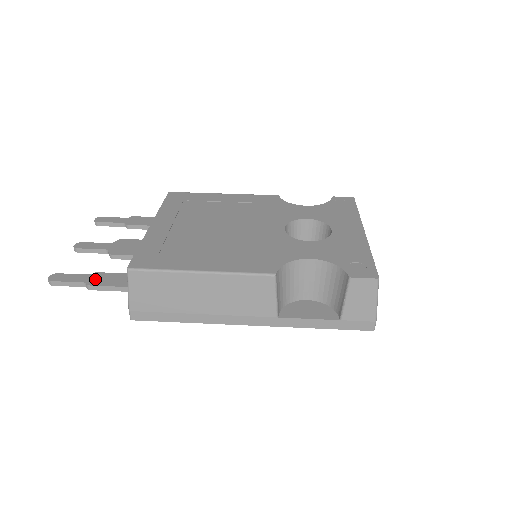
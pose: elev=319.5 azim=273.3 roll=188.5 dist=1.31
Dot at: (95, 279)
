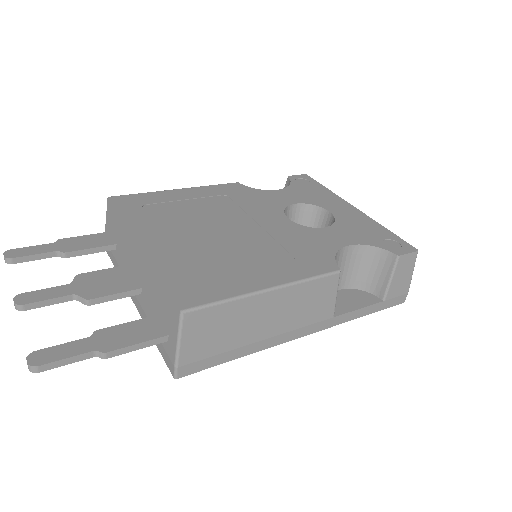
Dot at: (105, 341)
